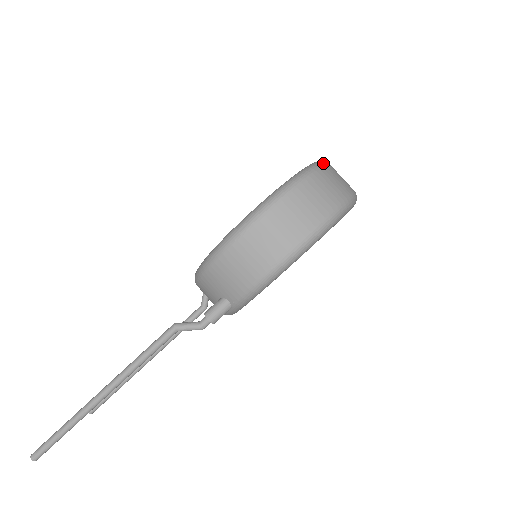
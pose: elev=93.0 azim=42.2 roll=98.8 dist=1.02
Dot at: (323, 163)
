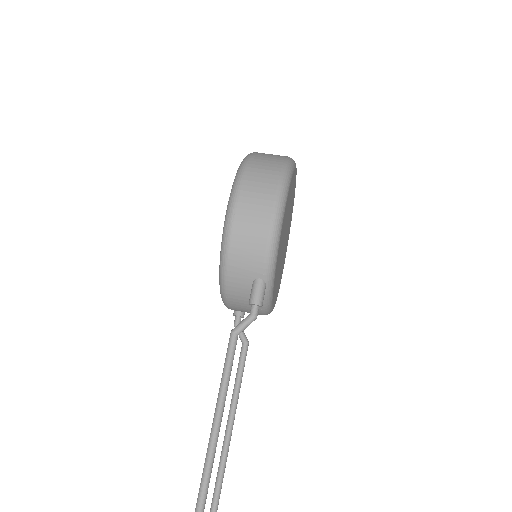
Dot at: occluded
